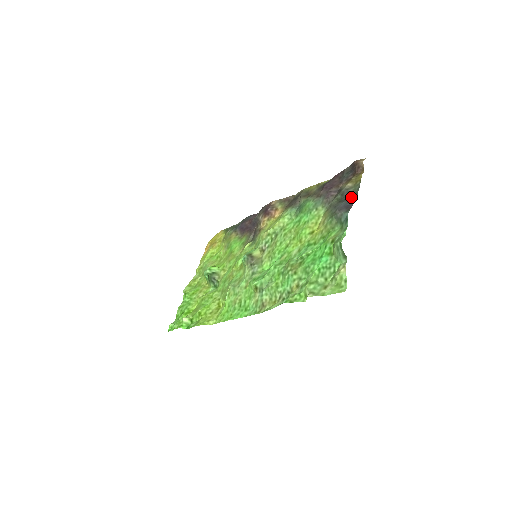
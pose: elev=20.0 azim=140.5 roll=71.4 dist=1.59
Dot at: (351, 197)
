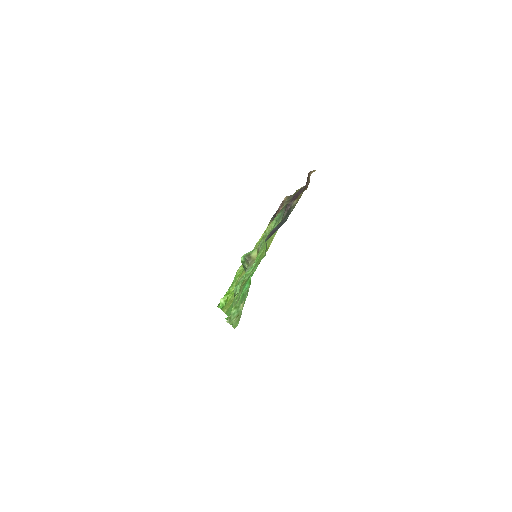
Dot at: (284, 220)
